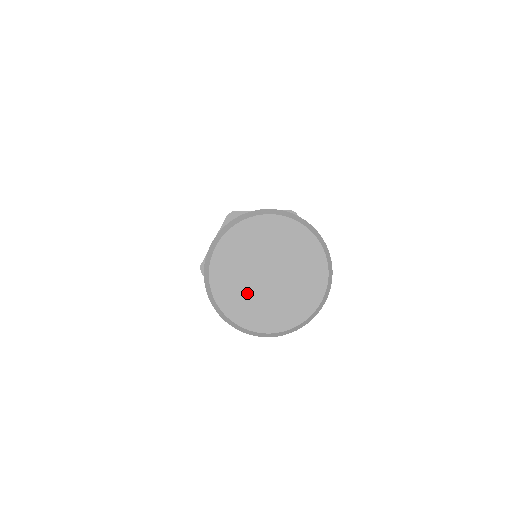
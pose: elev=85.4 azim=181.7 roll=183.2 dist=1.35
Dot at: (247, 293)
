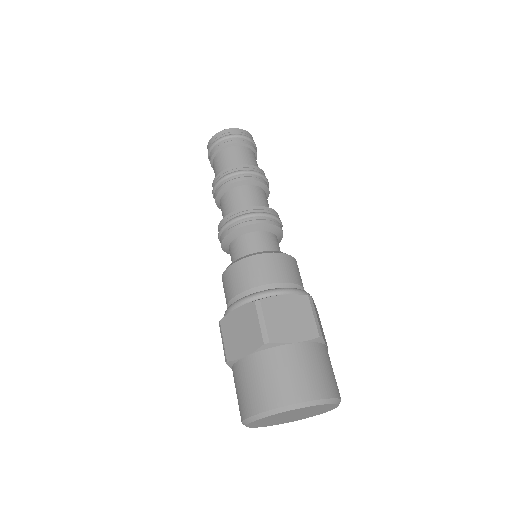
Dot at: (272, 422)
